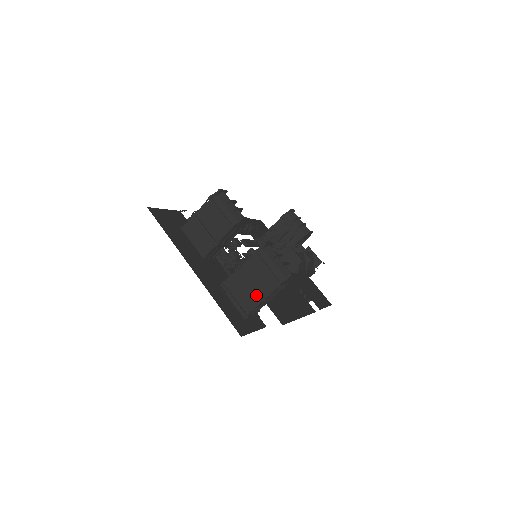
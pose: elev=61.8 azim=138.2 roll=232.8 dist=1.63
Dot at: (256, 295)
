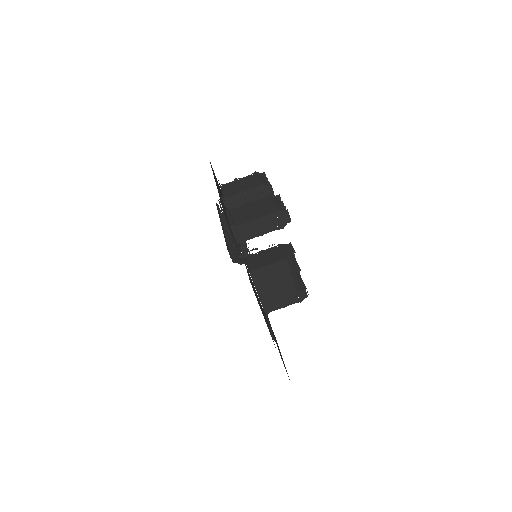
Dot at: (251, 216)
